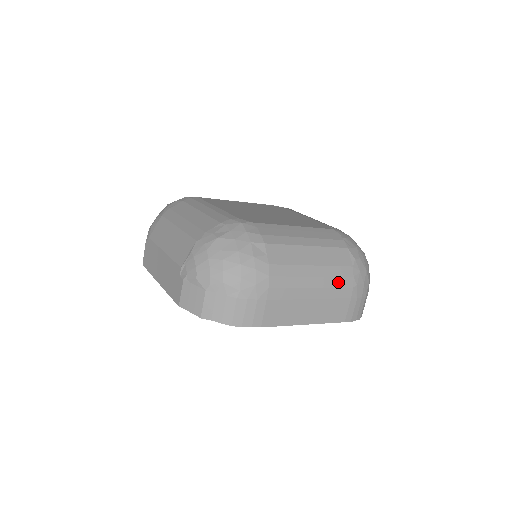
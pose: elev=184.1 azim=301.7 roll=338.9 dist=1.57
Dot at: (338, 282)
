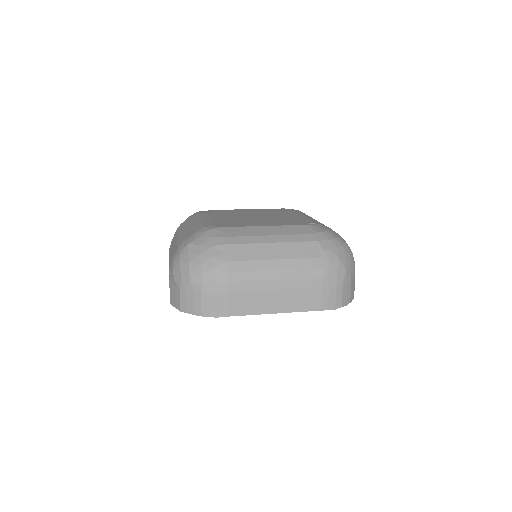
Dot at: (303, 273)
